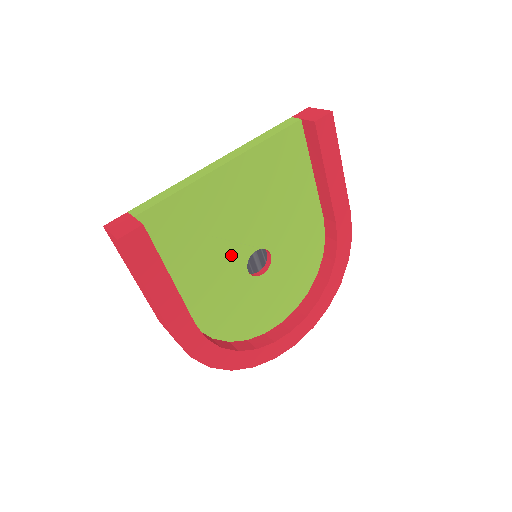
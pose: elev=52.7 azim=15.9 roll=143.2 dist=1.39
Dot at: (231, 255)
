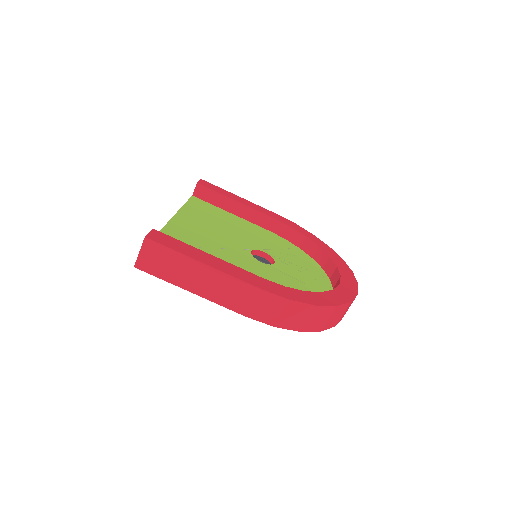
Dot at: (238, 256)
